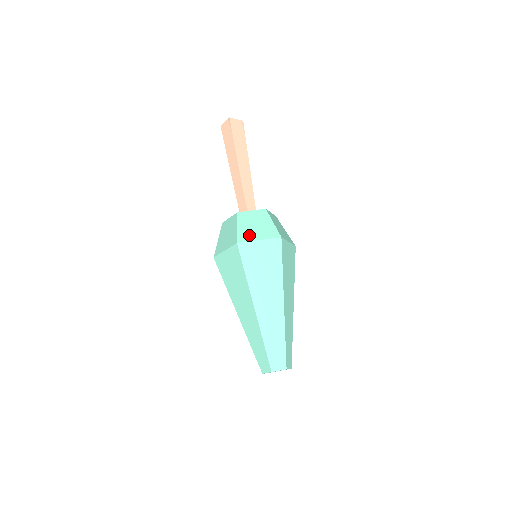
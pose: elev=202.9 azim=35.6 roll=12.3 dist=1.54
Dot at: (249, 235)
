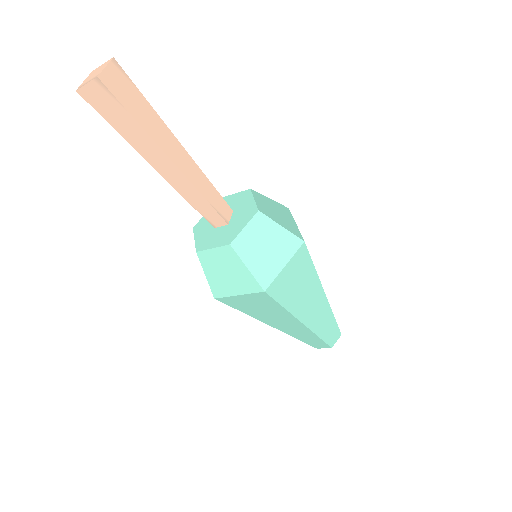
Dot at: (269, 269)
